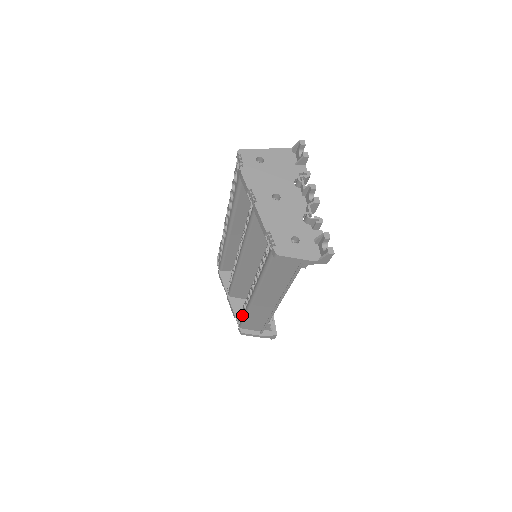
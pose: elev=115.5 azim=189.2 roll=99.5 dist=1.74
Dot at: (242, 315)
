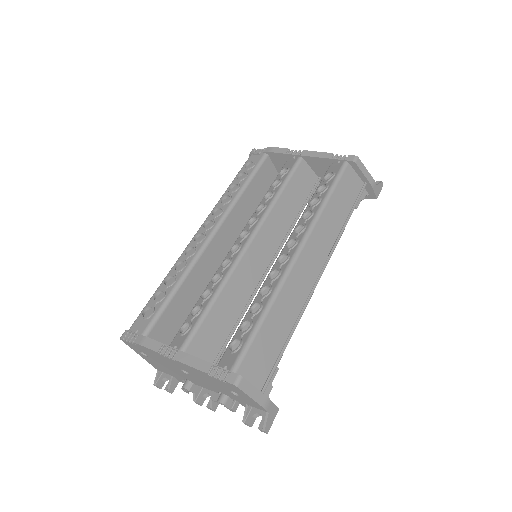
Dot at: (243, 336)
